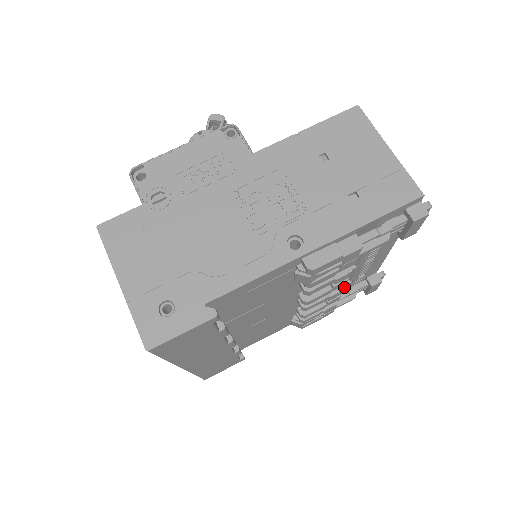
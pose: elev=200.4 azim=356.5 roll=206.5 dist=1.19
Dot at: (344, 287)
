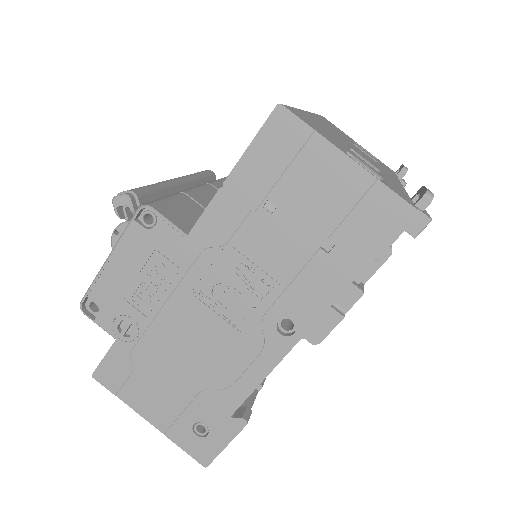
Dot at: occluded
